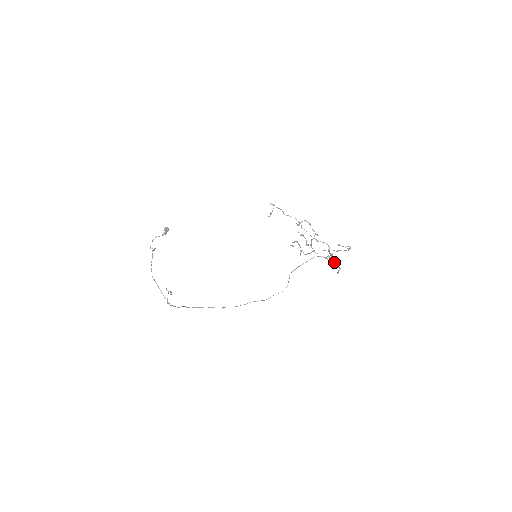
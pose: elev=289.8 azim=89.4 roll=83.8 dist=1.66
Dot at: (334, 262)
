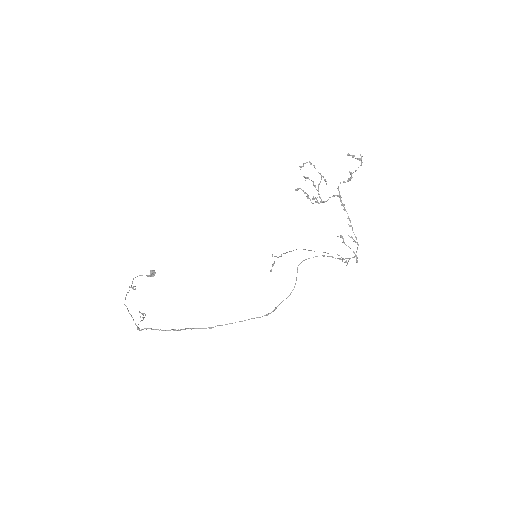
Dot at: (350, 258)
